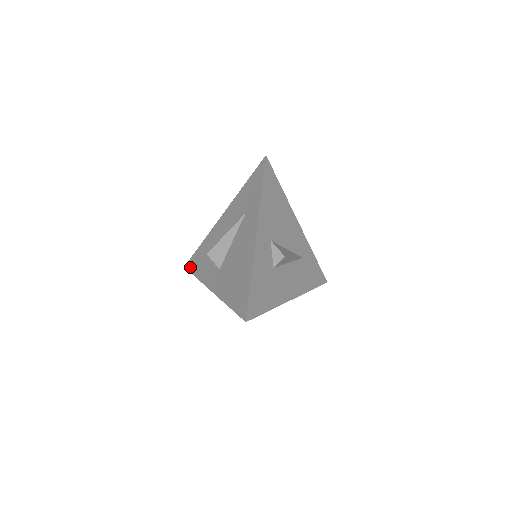
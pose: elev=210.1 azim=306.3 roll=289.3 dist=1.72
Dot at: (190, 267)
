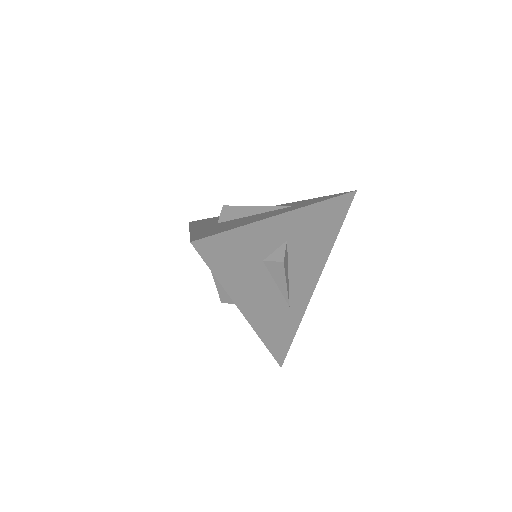
Dot at: (194, 222)
